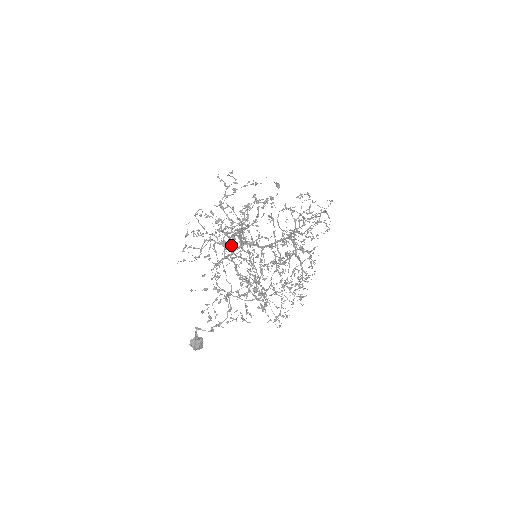
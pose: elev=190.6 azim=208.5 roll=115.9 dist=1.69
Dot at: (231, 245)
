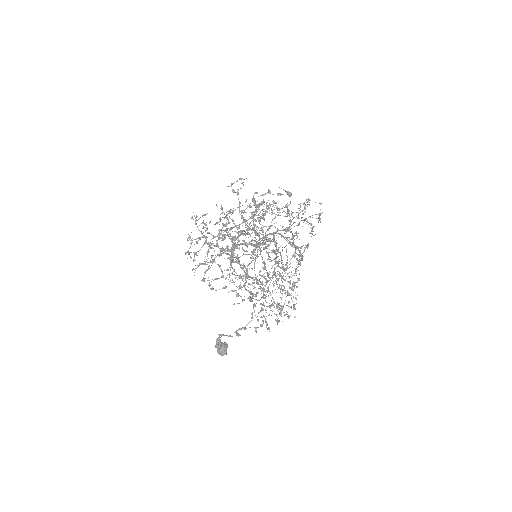
Dot at: (244, 250)
